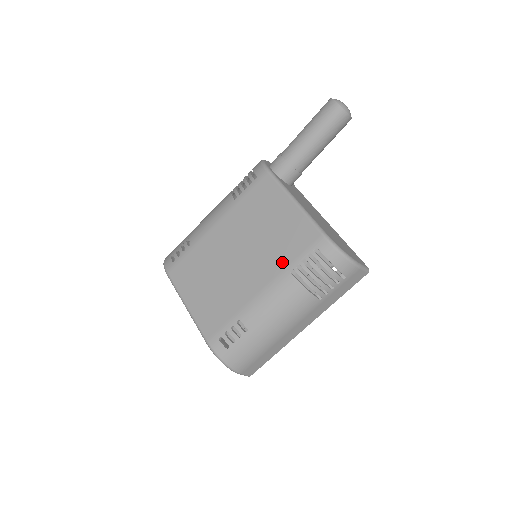
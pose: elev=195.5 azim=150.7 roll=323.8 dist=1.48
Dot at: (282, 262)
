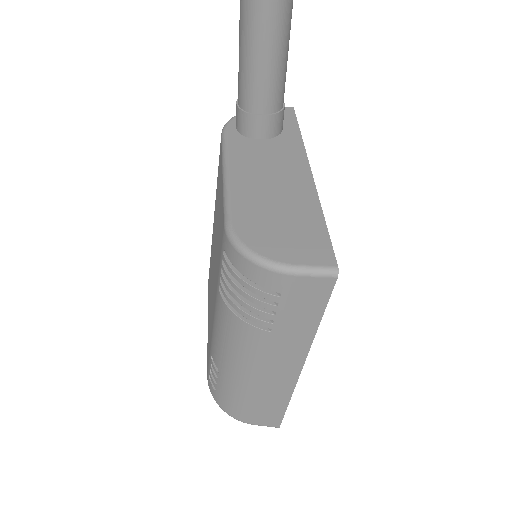
Dot at: (217, 274)
